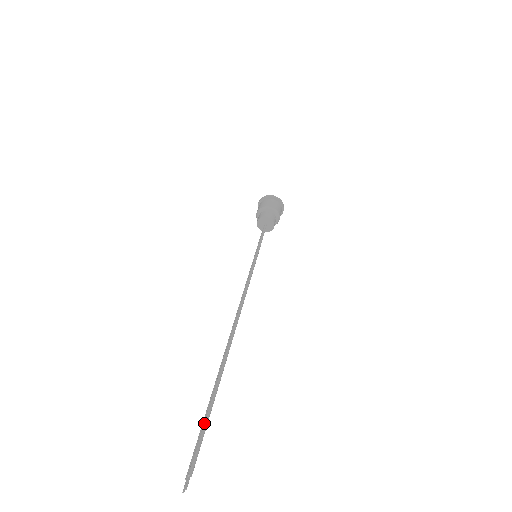
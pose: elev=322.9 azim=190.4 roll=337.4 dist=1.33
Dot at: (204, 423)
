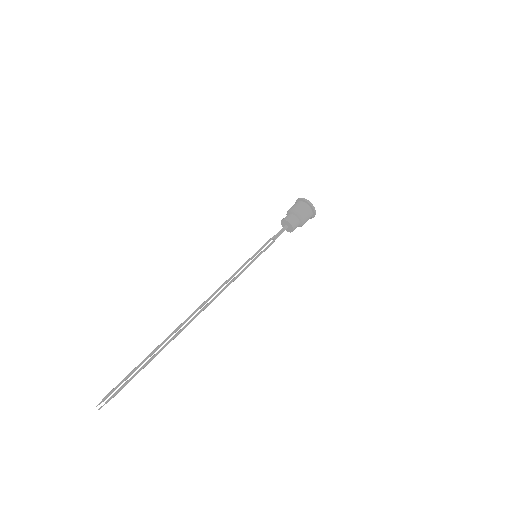
Dot at: (129, 373)
